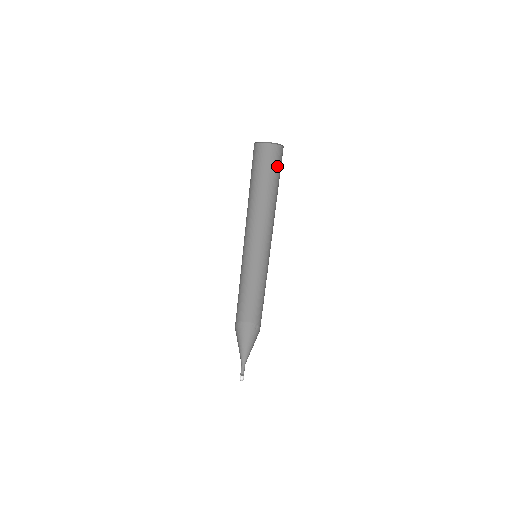
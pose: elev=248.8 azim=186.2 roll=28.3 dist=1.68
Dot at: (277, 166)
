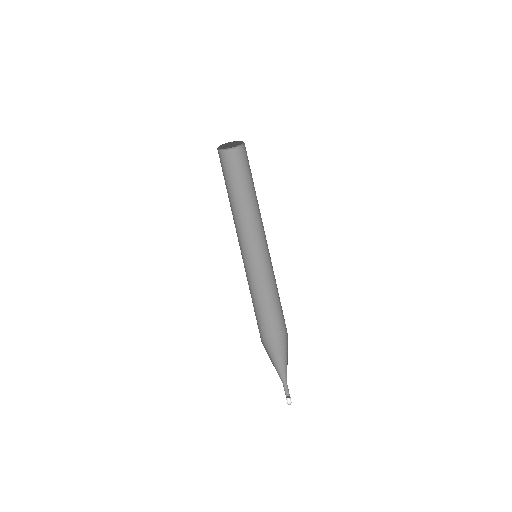
Dot at: occluded
